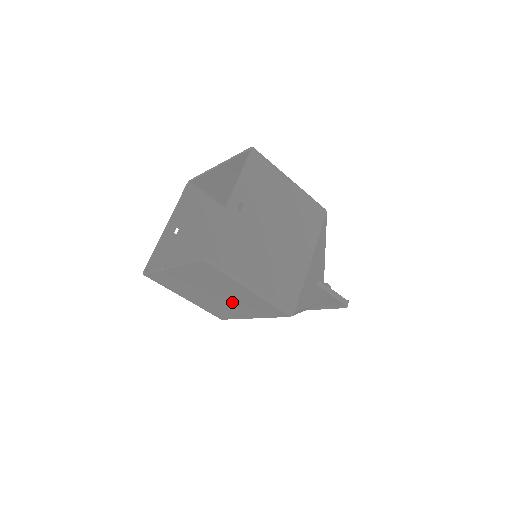
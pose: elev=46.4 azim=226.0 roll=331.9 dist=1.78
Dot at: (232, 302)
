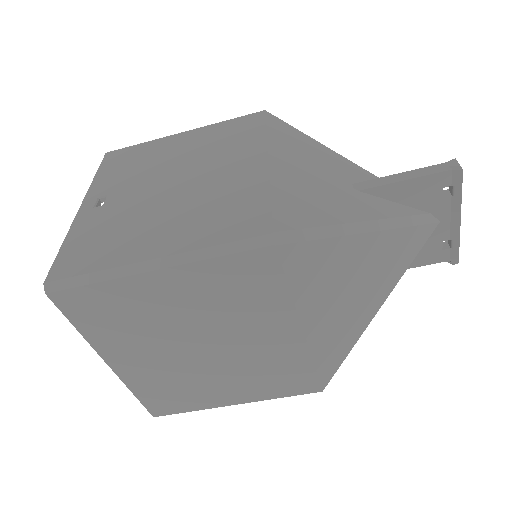
Dot at: (228, 332)
